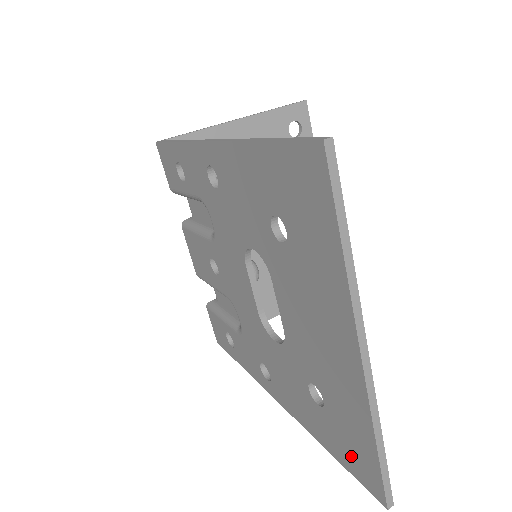
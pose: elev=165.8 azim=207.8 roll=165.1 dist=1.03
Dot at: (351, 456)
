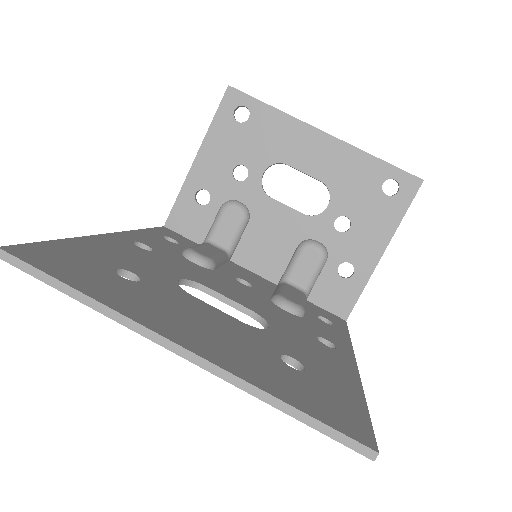
Dot at: occluded
